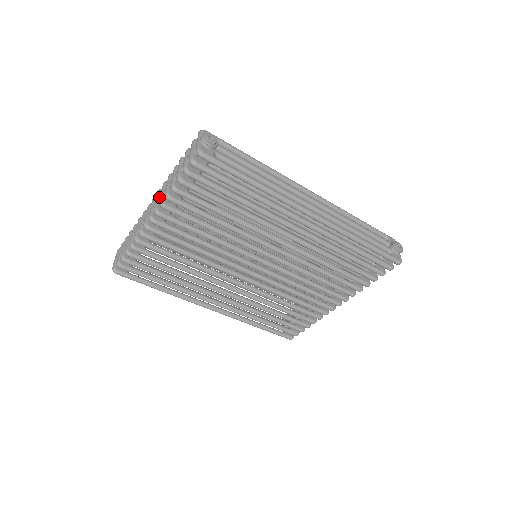
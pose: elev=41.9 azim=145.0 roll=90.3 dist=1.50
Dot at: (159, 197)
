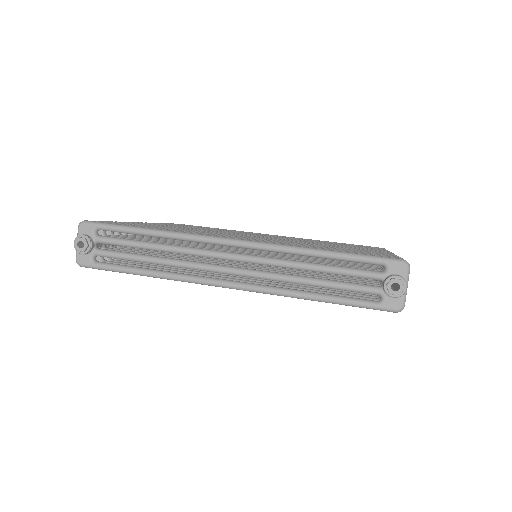
Dot at: occluded
